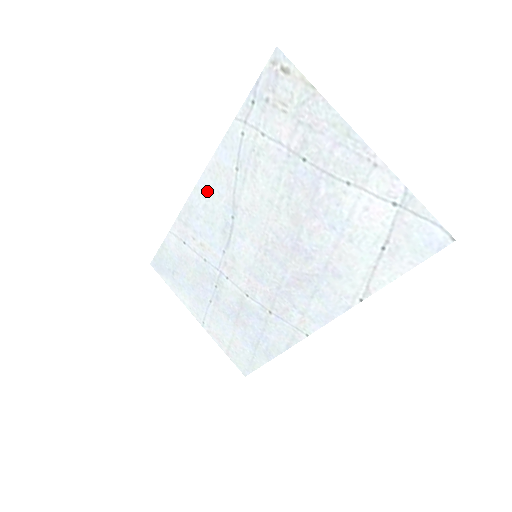
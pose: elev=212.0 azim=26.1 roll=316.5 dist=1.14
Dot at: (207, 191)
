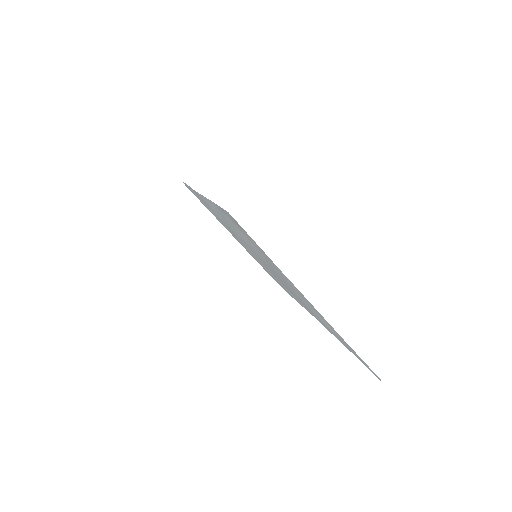
Dot at: (206, 202)
